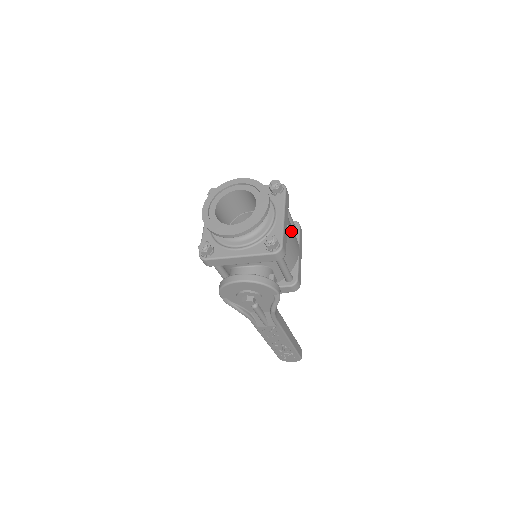
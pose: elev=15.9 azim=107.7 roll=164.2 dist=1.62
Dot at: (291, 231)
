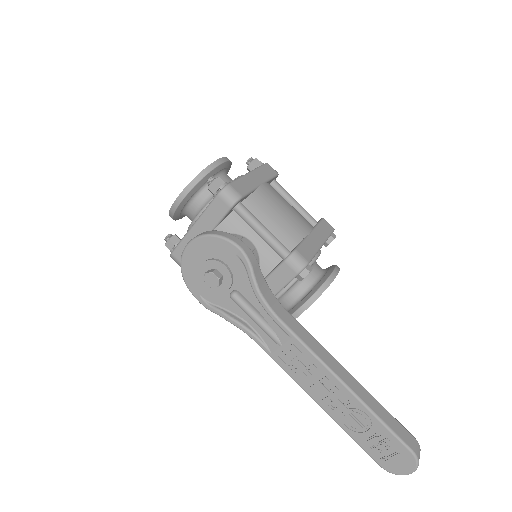
Dot at: (277, 198)
